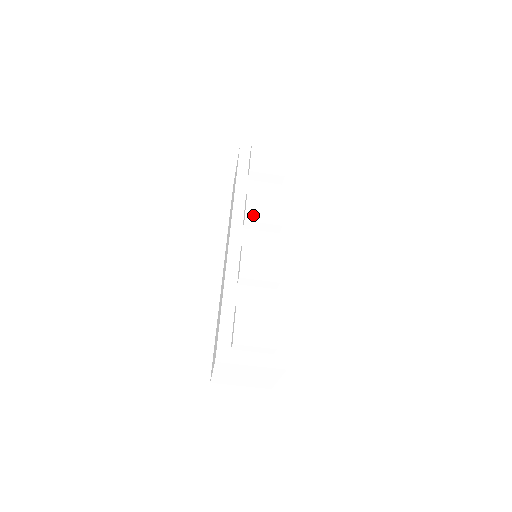
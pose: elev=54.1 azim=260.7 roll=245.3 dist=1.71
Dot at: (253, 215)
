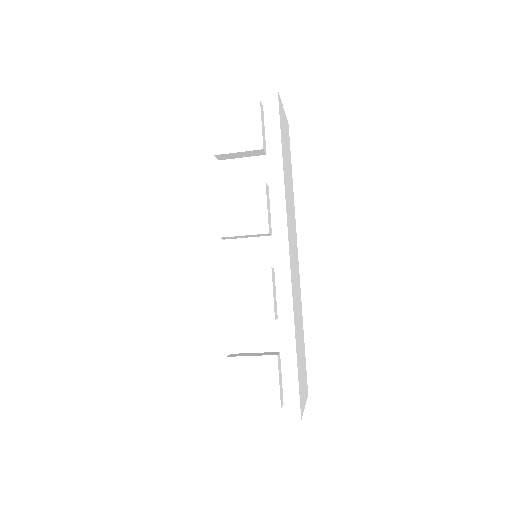
Dot at: (229, 227)
